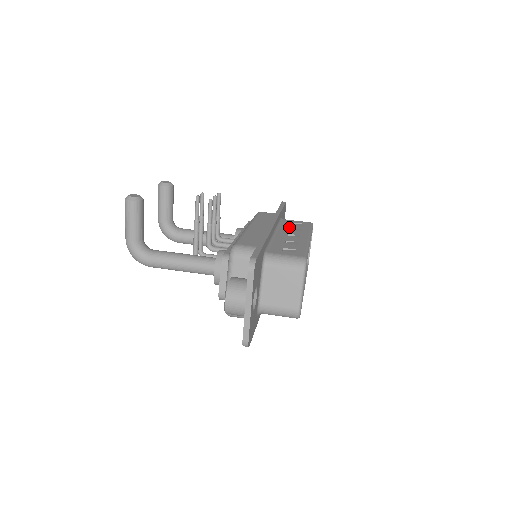
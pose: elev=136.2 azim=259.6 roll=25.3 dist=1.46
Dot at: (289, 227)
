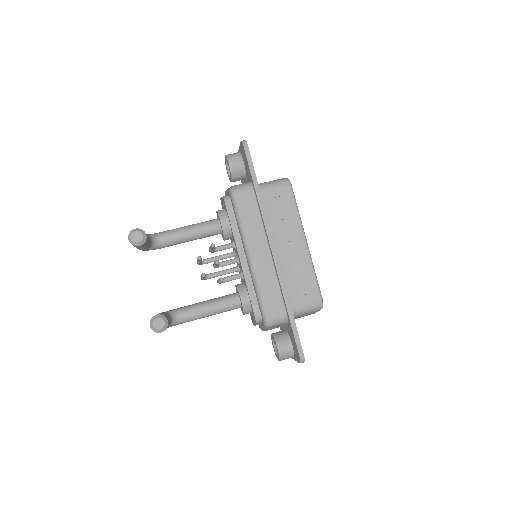
Dot at: (278, 219)
